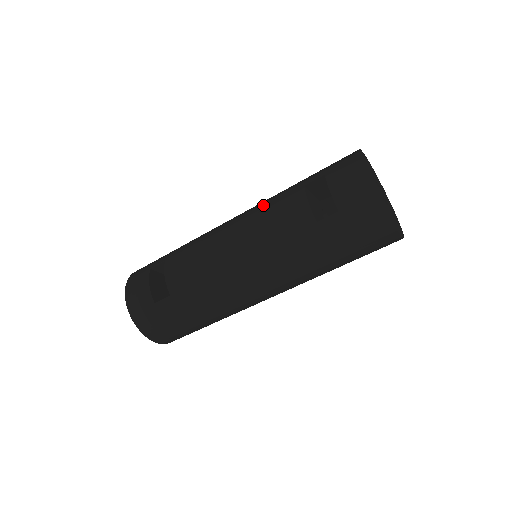
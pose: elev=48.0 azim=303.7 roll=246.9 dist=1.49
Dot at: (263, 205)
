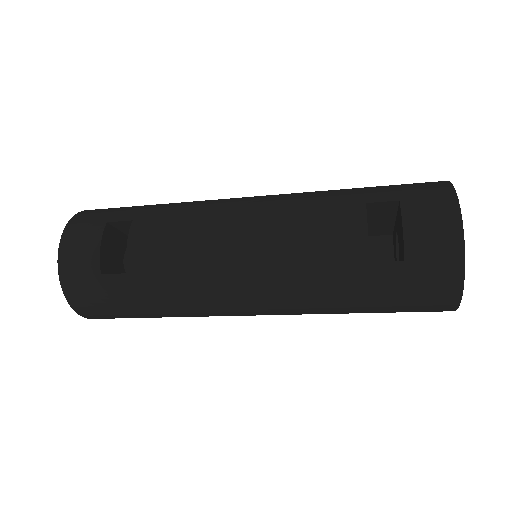
Dot at: (298, 203)
